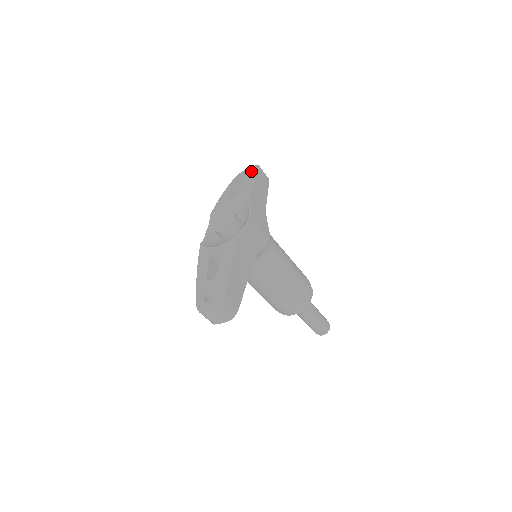
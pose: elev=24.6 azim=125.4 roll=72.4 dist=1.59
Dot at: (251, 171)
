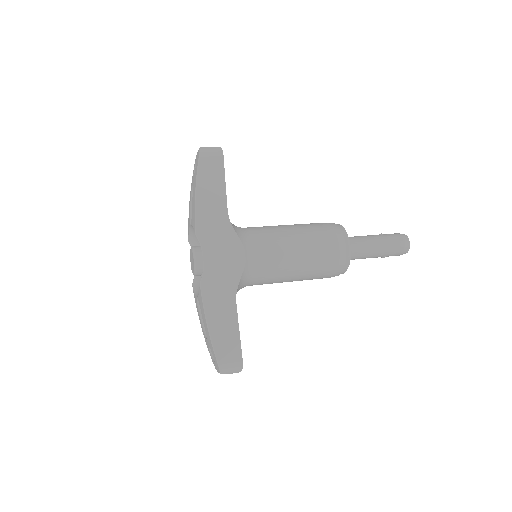
Dot at: occluded
